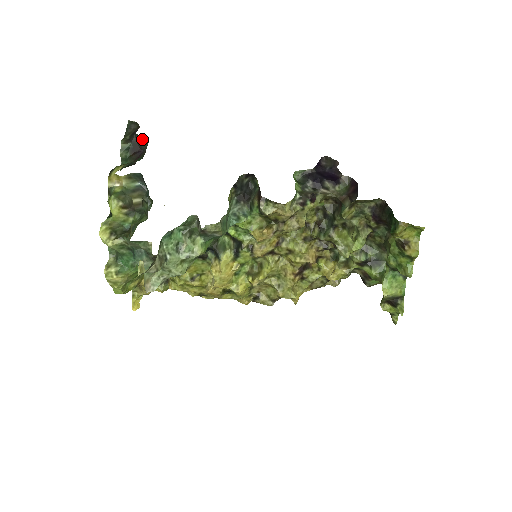
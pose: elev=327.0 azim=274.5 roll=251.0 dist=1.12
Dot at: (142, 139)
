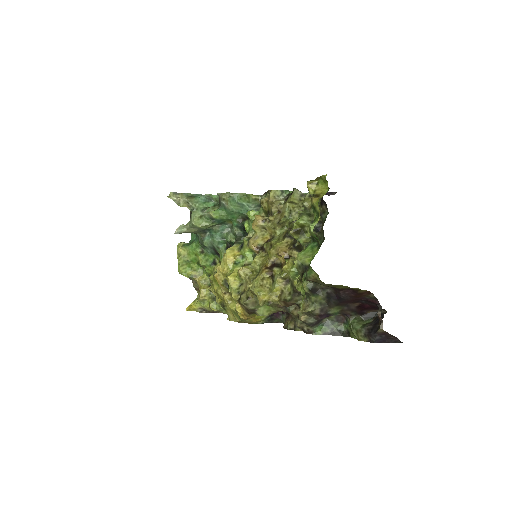
Dot at: occluded
